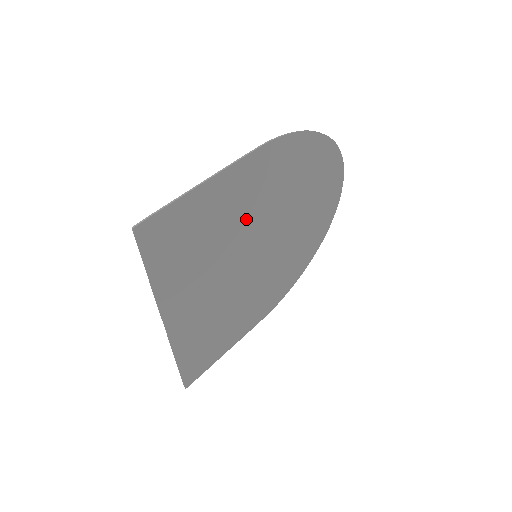
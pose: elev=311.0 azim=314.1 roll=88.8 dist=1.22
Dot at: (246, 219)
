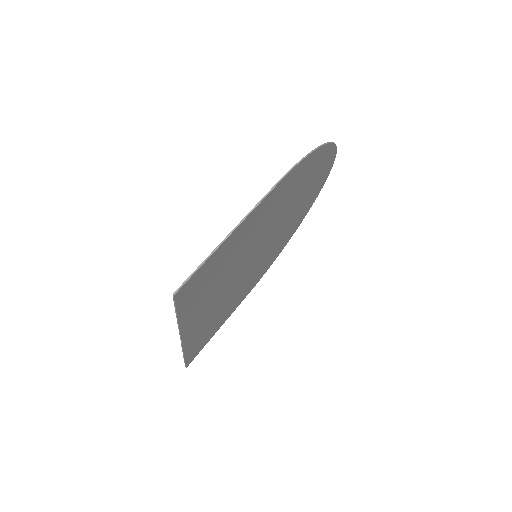
Dot at: (256, 237)
